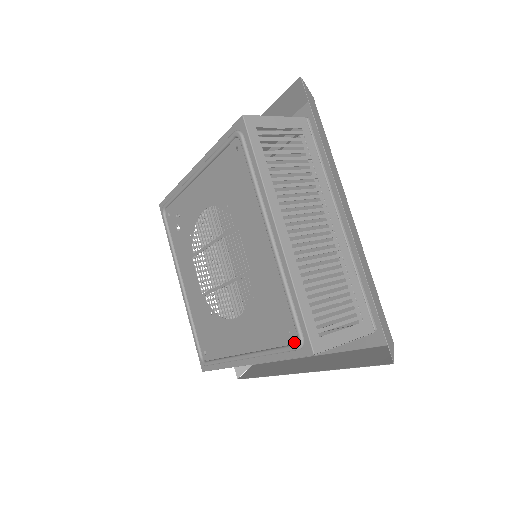
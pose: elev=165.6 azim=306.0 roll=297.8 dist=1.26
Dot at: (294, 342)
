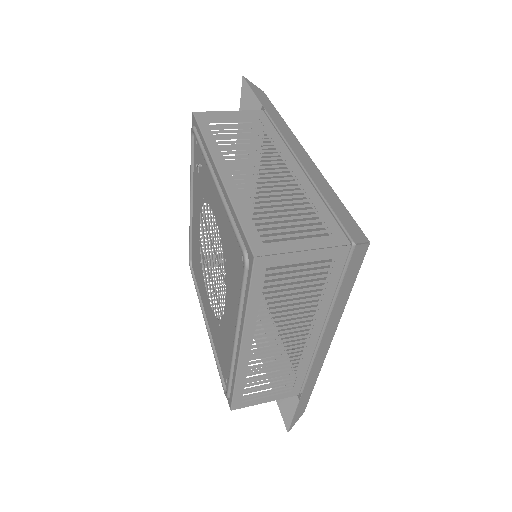
Dot at: (226, 386)
